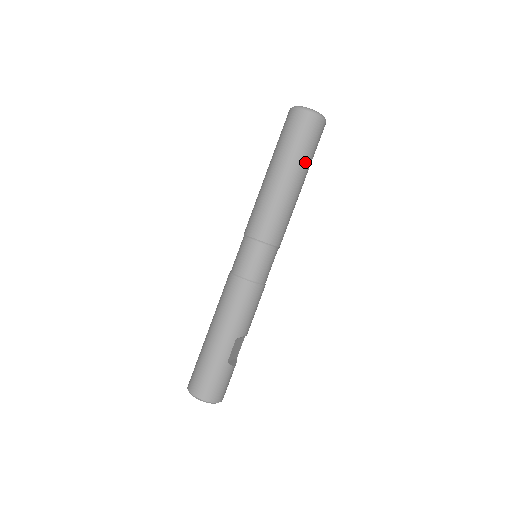
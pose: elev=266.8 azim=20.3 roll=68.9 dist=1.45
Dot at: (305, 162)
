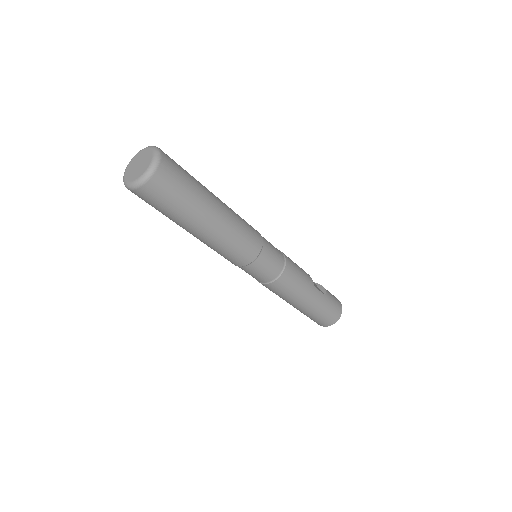
Dot at: (201, 190)
